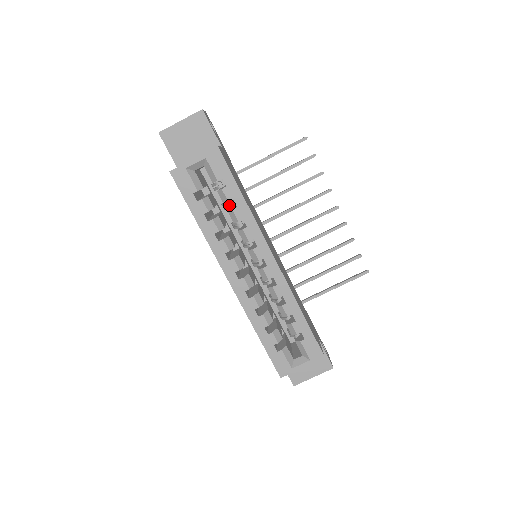
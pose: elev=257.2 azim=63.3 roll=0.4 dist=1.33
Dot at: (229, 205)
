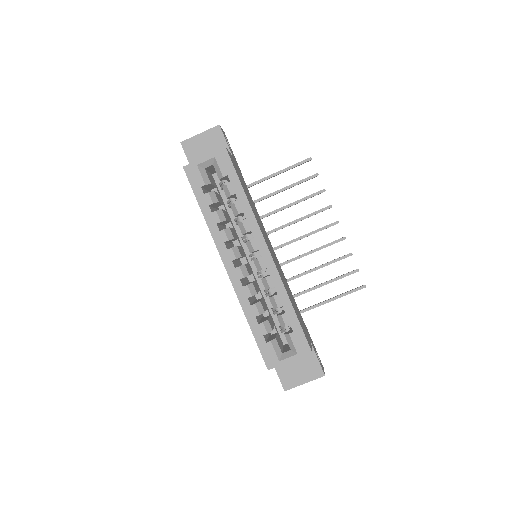
Dot at: occluded
